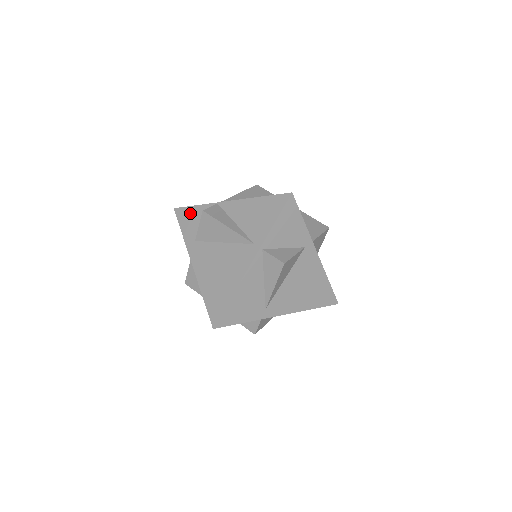
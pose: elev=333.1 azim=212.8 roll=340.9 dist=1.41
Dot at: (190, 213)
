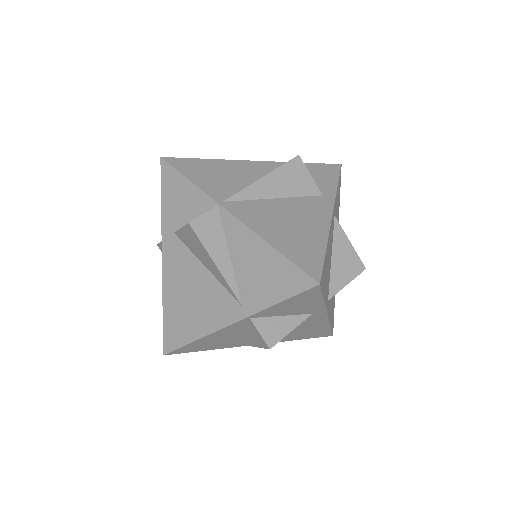
Dot at: (179, 186)
